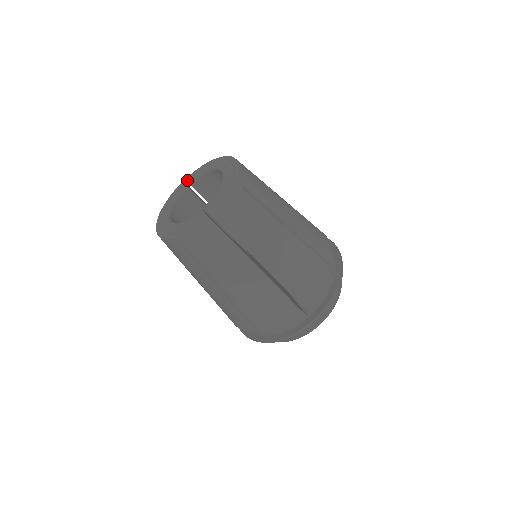
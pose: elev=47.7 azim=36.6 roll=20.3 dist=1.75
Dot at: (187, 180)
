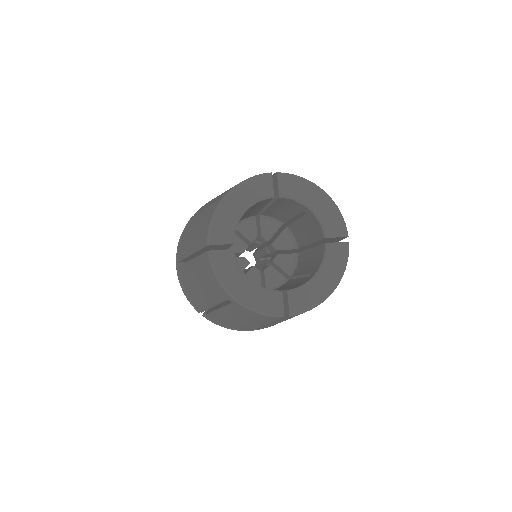
Dot at: (279, 183)
